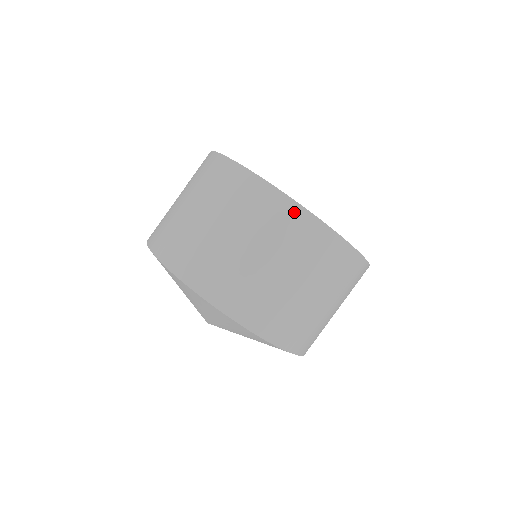
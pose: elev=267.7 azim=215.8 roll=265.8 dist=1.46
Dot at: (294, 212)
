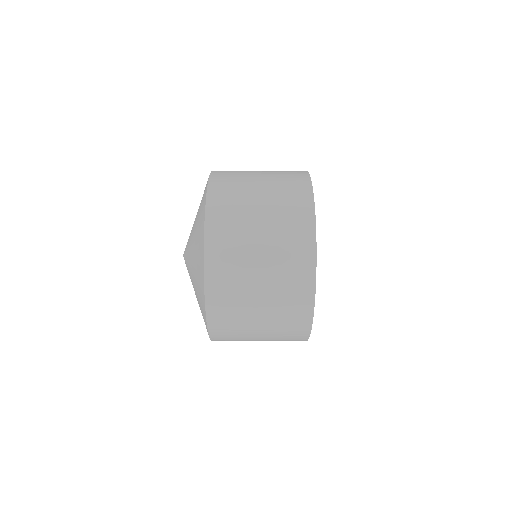
Dot at: (308, 243)
